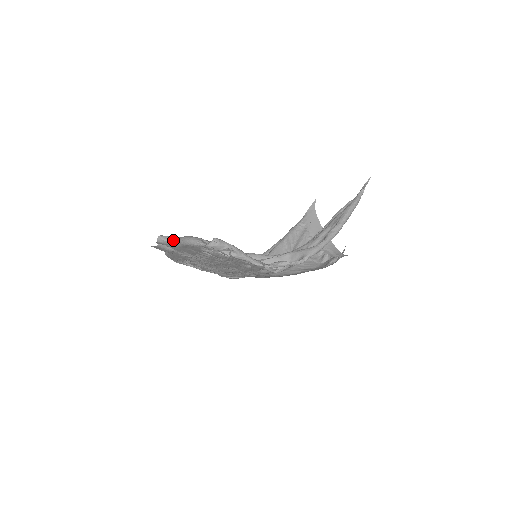
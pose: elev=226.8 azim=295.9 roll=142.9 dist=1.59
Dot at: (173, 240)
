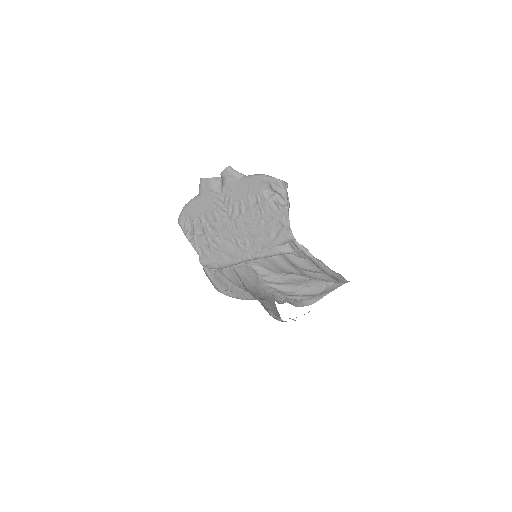
Dot at: (241, 174)
